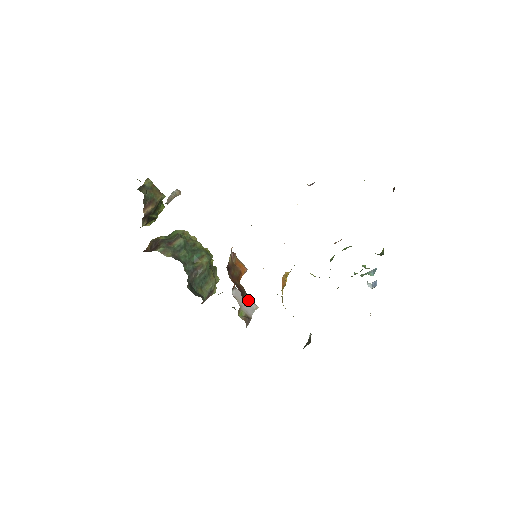
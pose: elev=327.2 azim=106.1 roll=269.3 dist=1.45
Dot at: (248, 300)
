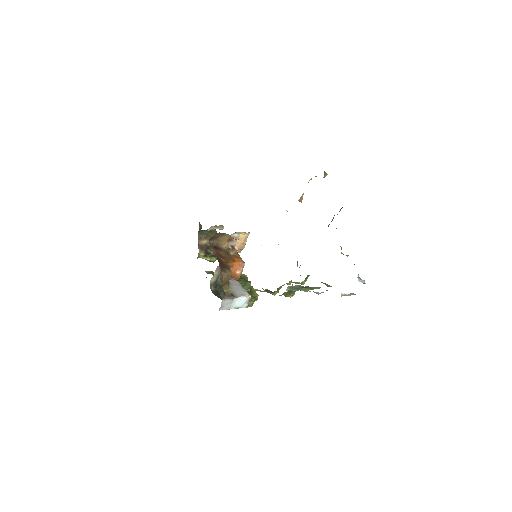
Dot at: (242, 289)
